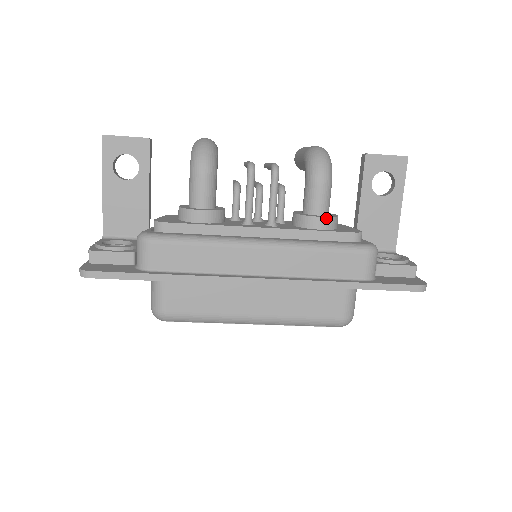
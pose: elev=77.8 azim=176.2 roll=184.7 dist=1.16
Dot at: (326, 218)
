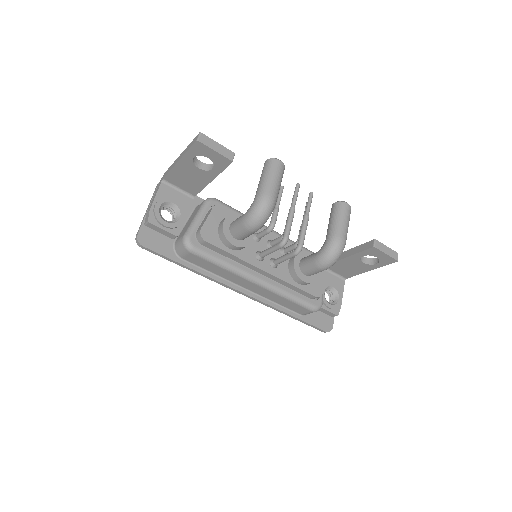
Dot at: (307, 283)
